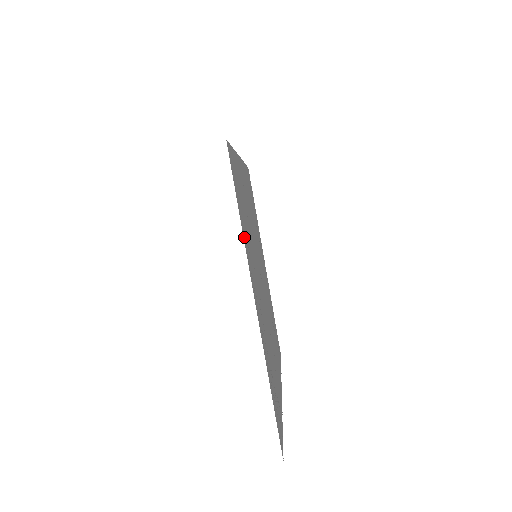
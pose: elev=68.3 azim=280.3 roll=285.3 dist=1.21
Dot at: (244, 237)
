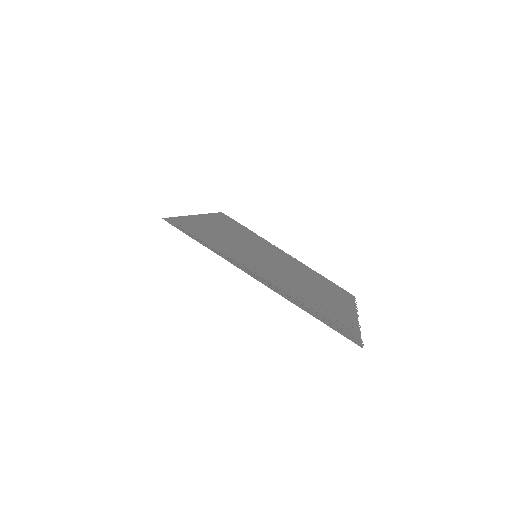
Dot at: (220, 254)
